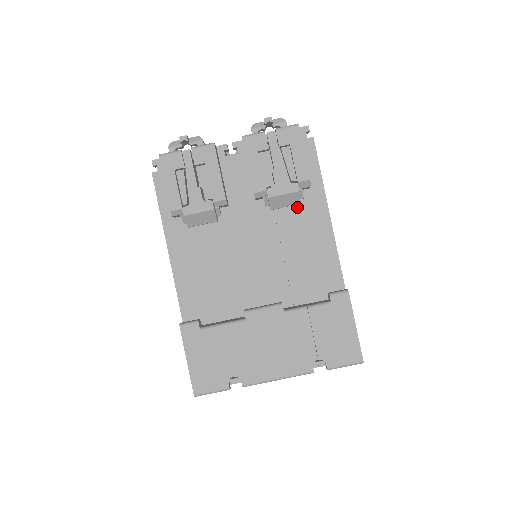
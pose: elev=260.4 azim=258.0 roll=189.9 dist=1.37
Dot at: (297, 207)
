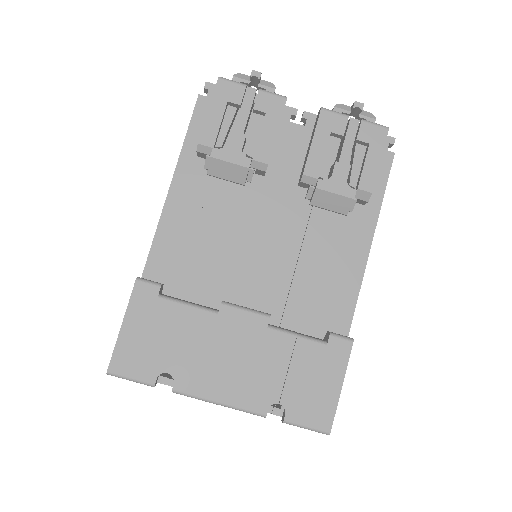
Dot at: (340, 218)
